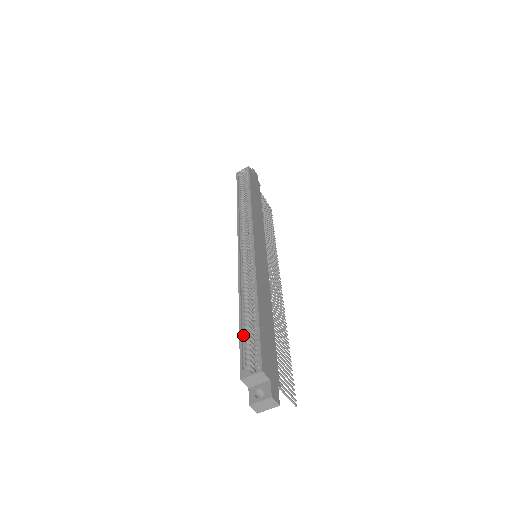
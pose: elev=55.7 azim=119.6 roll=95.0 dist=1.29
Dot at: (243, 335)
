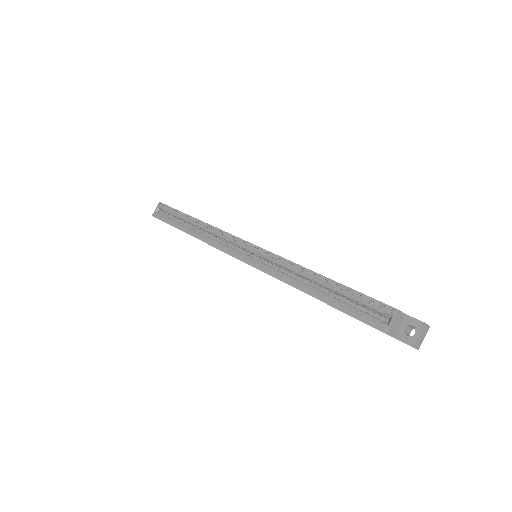
Dot at: (340, 307)
